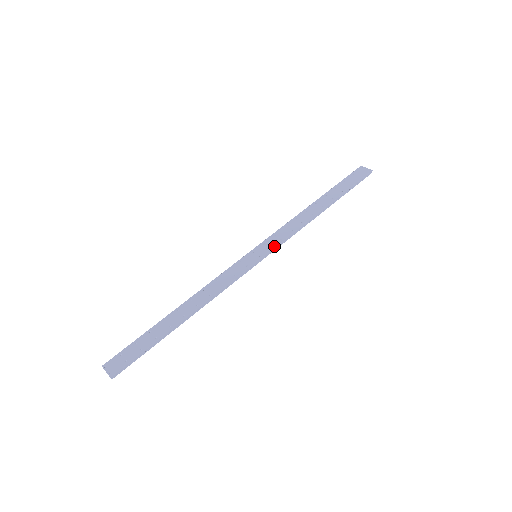
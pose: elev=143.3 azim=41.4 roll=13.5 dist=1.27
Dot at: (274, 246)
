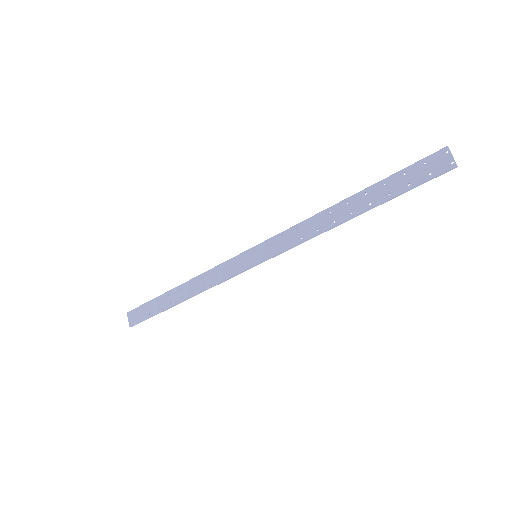
Dot at: (275, 253)
